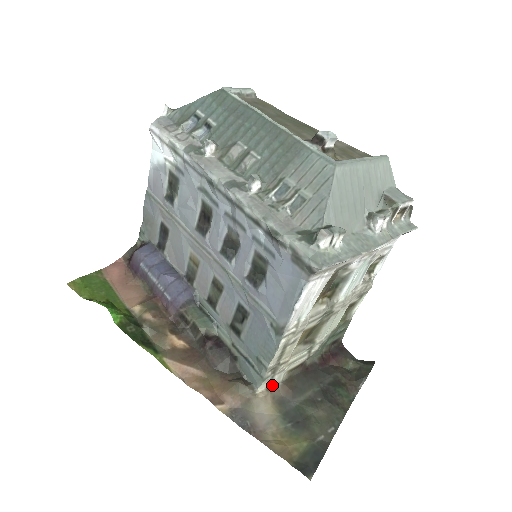
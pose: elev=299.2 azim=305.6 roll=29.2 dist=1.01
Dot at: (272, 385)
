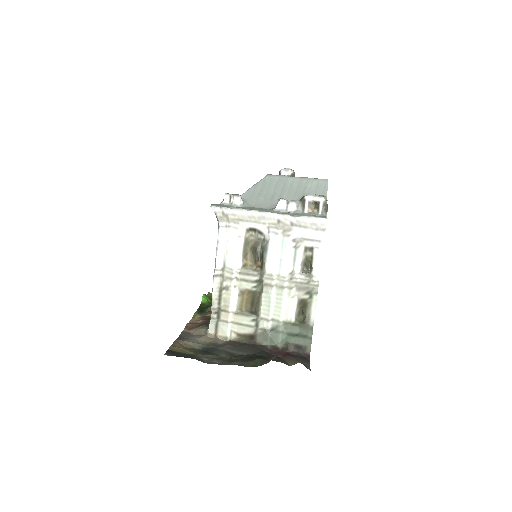
Dot at: (219, 334)
